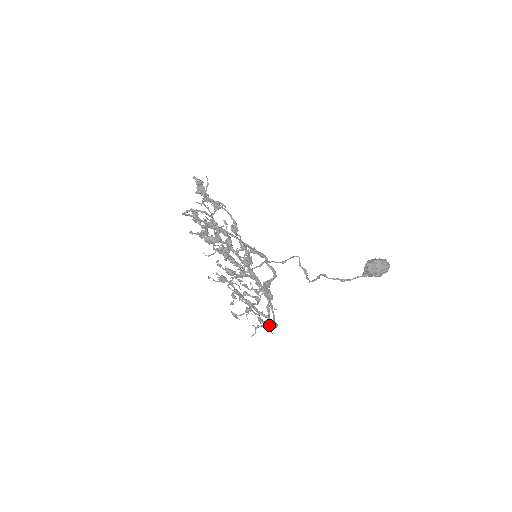
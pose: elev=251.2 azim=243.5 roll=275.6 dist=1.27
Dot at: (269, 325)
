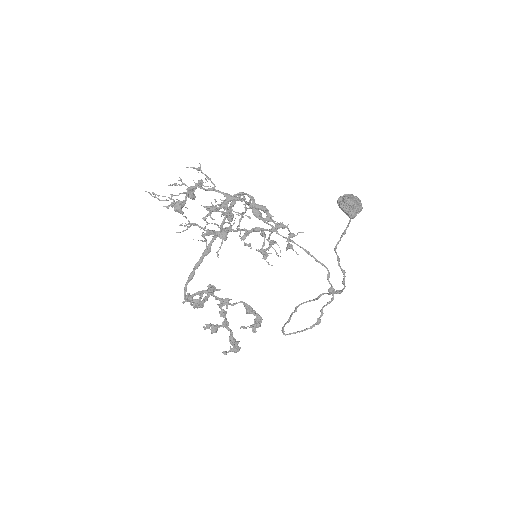
Dot at: (329, 288)
